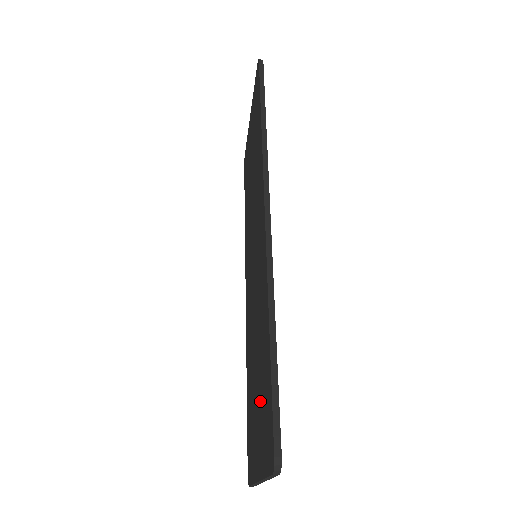
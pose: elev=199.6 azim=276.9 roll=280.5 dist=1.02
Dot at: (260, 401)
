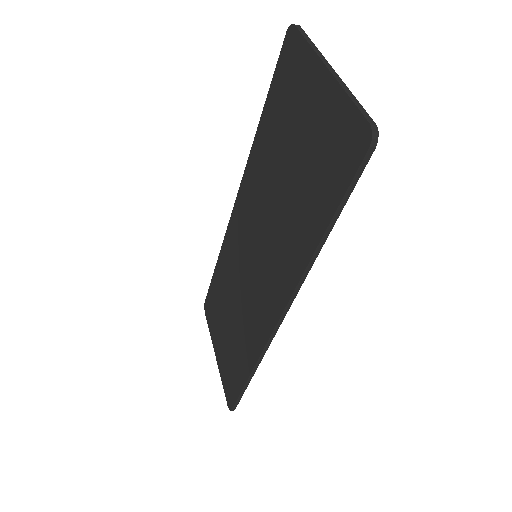
Dot at: (228, 349)
